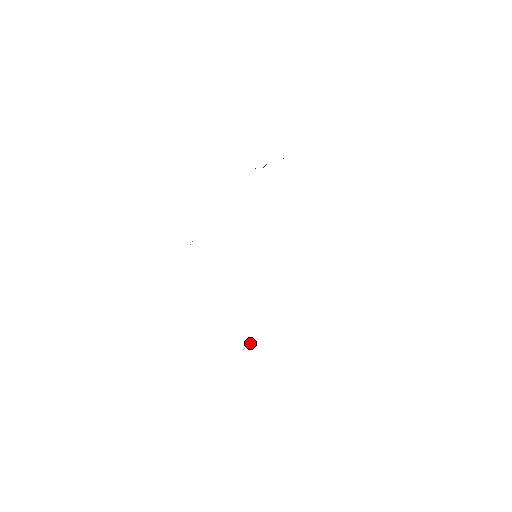
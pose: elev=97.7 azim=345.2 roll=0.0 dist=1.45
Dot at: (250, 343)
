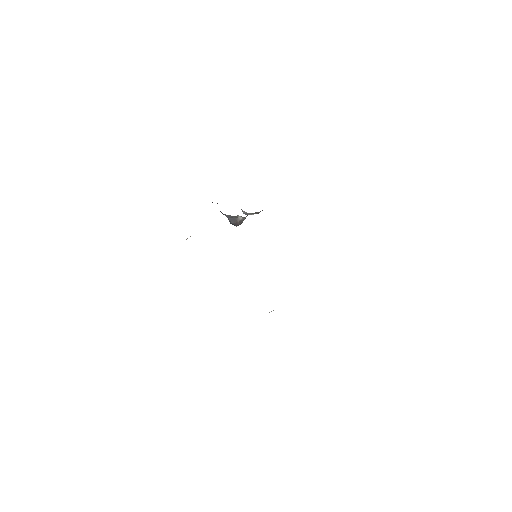
Dot at: occluded
